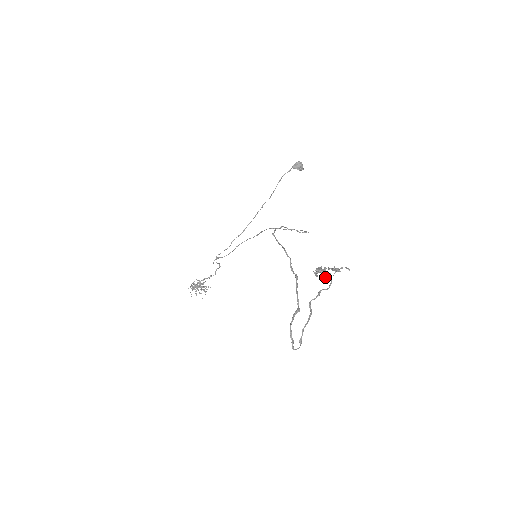
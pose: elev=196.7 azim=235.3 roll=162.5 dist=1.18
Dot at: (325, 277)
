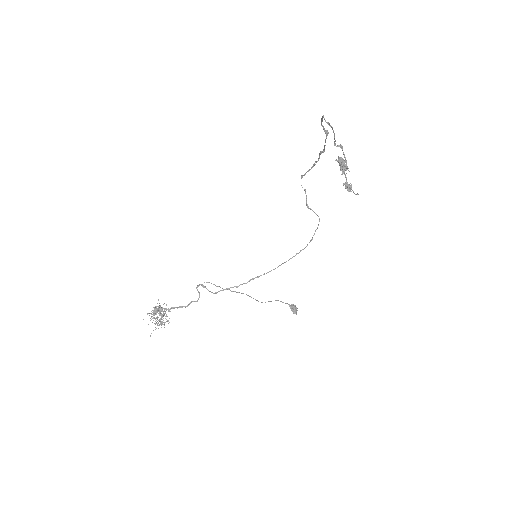
Dot at: (344, 163)
